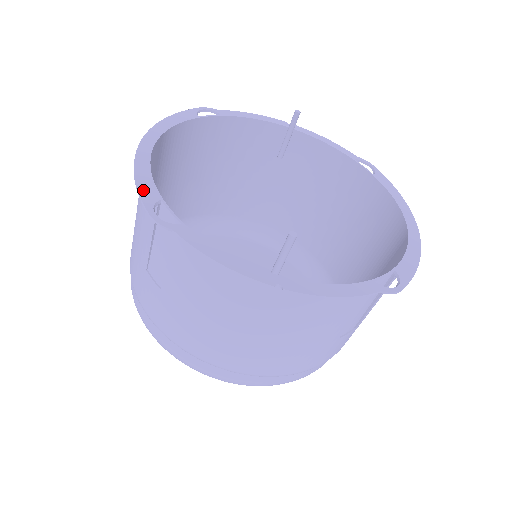
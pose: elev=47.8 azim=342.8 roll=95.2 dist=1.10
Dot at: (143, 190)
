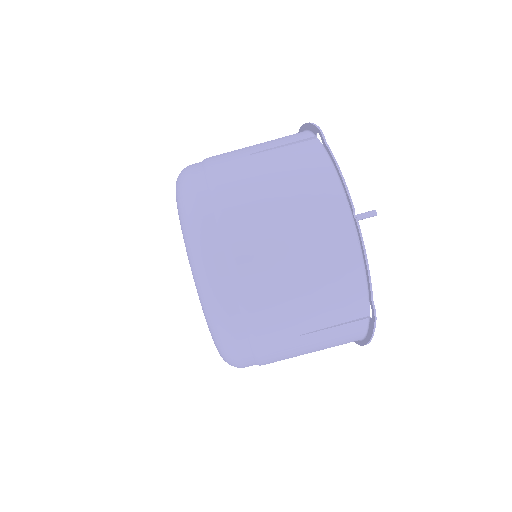
Dot at: occluded
